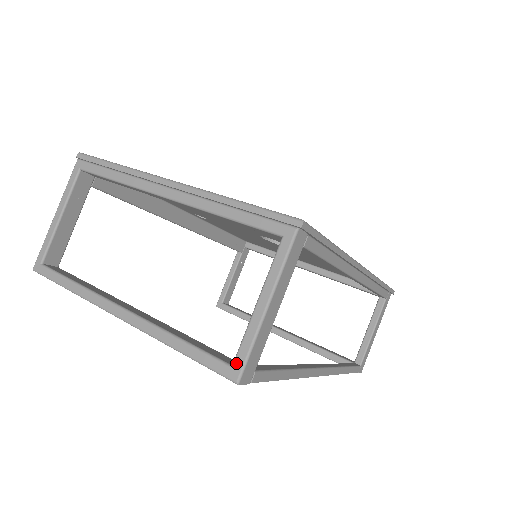
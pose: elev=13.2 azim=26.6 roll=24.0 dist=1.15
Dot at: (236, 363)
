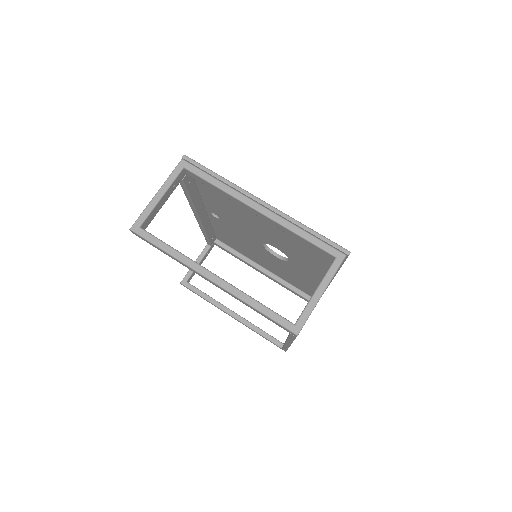
Dot at: (298, 323)
